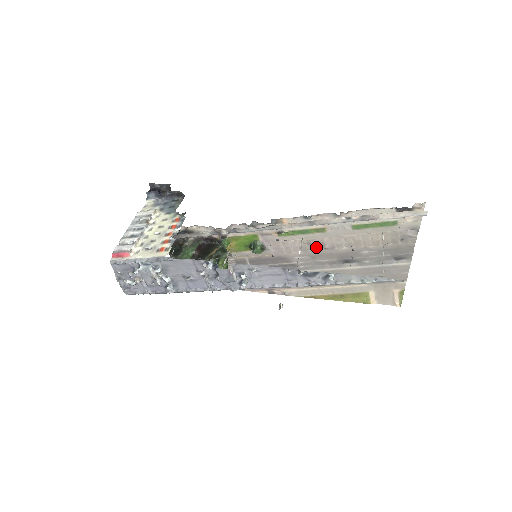
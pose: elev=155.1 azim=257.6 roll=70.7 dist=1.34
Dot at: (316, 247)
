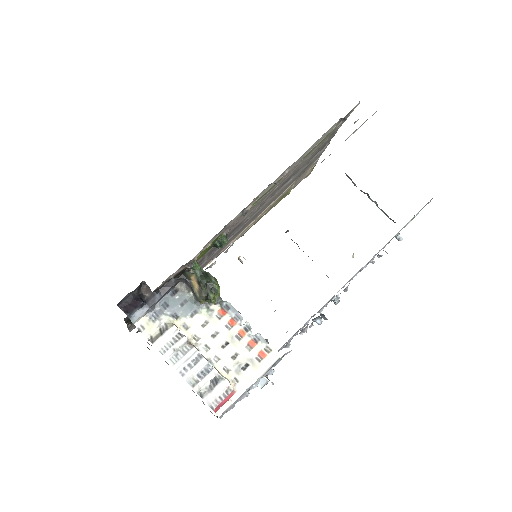
Dot at: occluded
